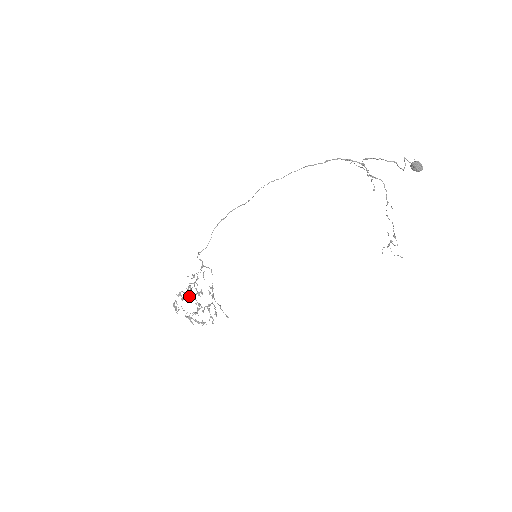
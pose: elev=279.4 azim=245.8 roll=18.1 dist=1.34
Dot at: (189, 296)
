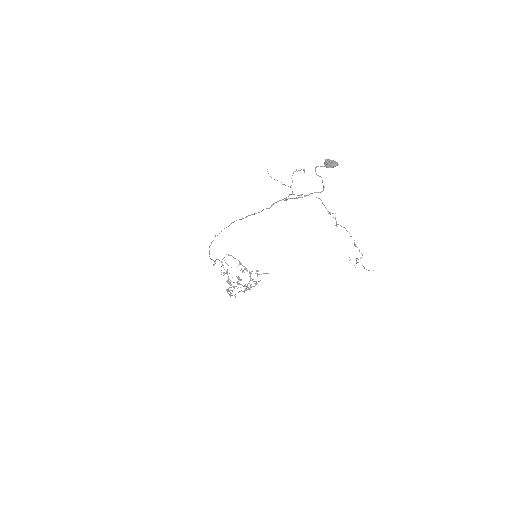
Dot at: occluded
